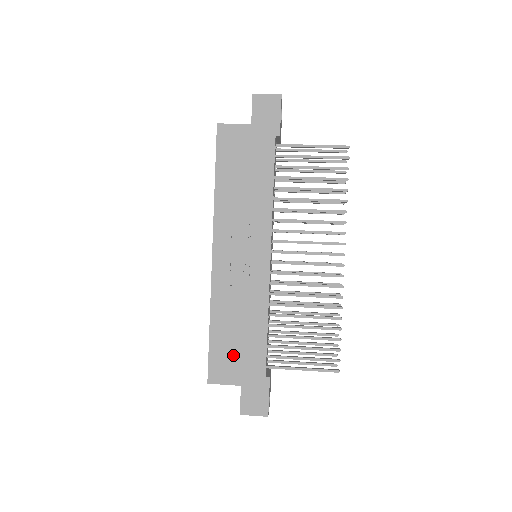
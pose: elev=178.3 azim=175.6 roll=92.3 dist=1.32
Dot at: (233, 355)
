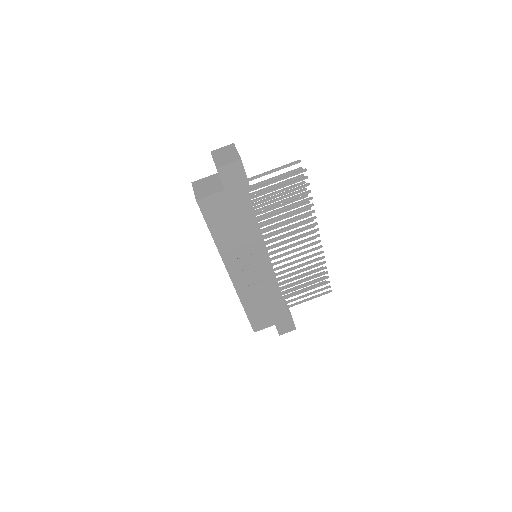
Dot at: (265, 315)
